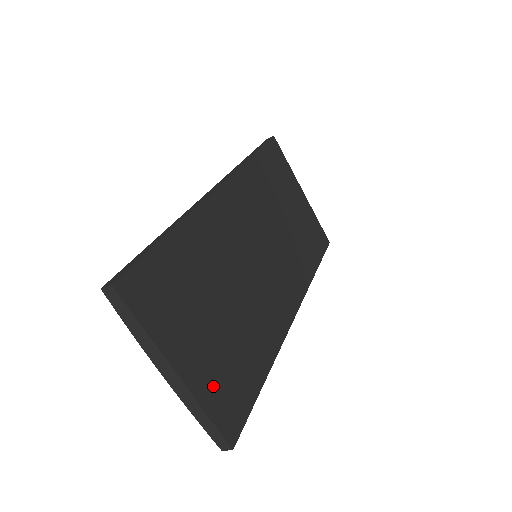
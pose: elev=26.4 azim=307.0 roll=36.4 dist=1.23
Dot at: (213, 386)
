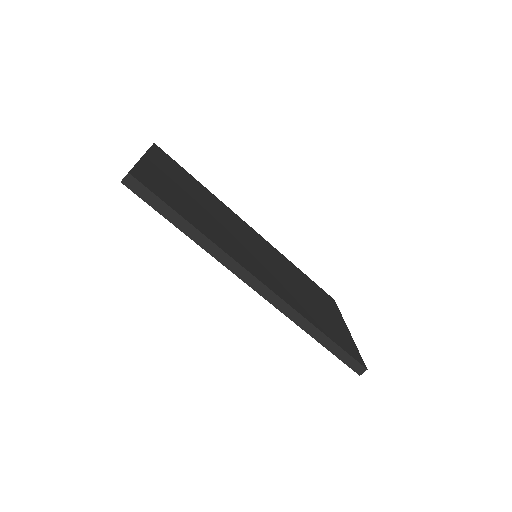
Dot at: (154, 176)
